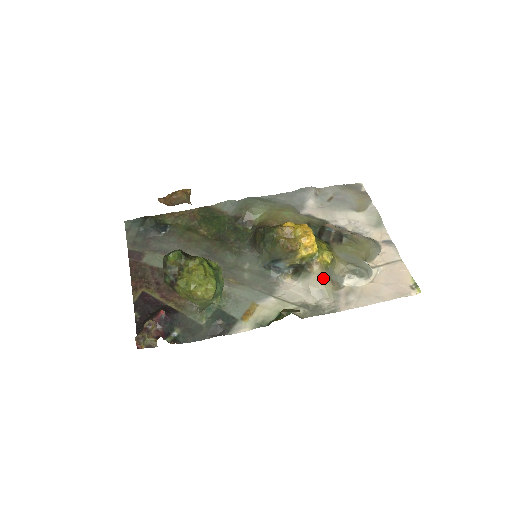
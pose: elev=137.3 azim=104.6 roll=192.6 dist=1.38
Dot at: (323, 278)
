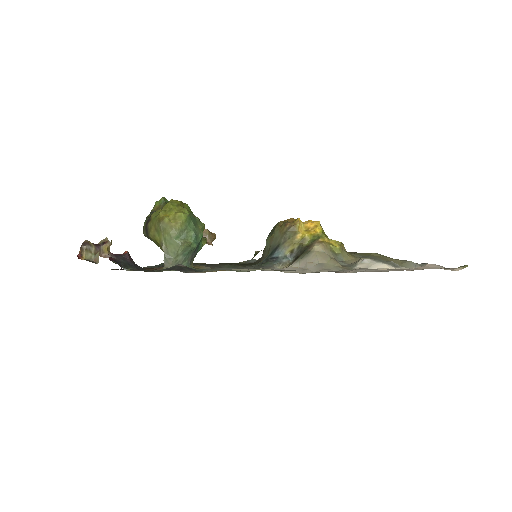
Dot at: (325, 255)
